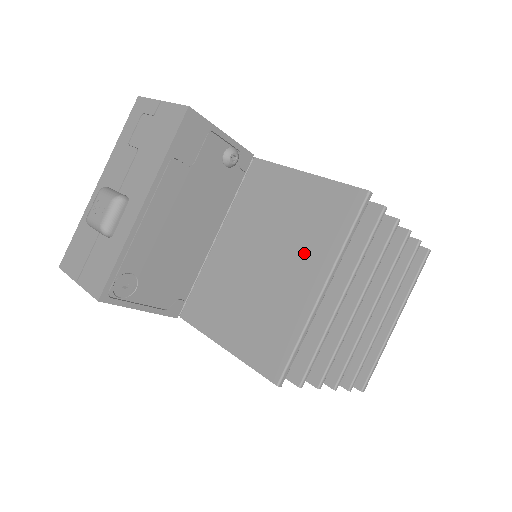
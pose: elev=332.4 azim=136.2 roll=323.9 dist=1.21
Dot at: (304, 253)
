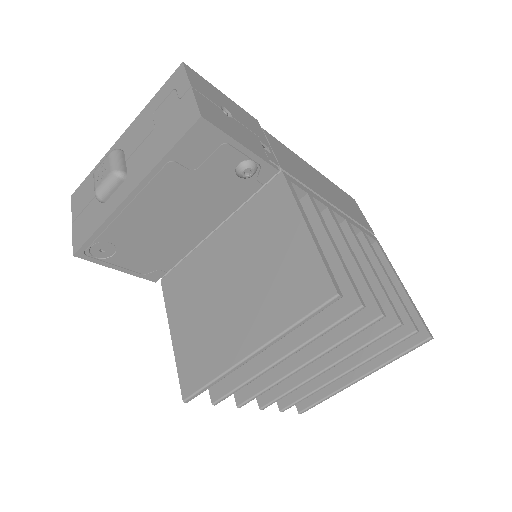
Dot at: (259, 307)
